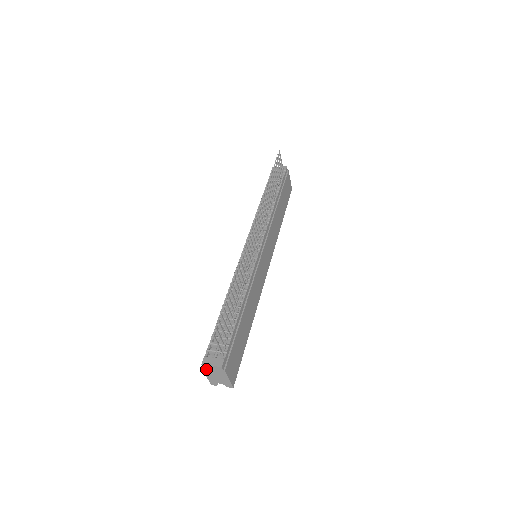
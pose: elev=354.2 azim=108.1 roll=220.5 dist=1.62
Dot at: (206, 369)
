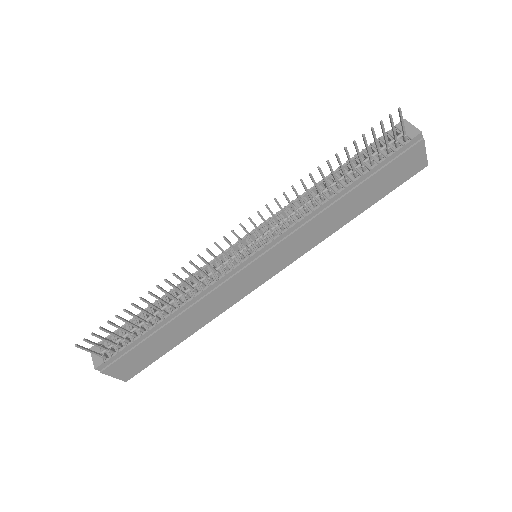
Dot at: occluded
